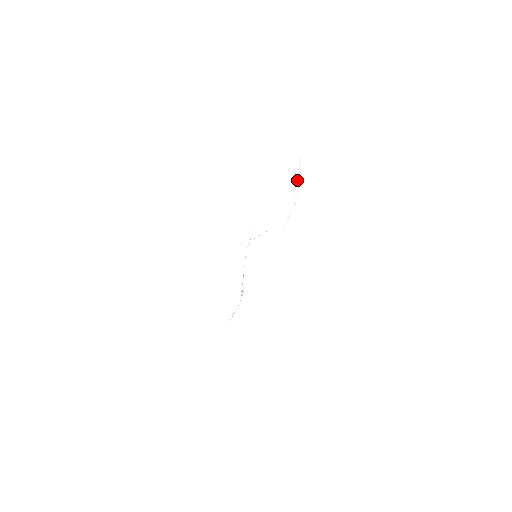
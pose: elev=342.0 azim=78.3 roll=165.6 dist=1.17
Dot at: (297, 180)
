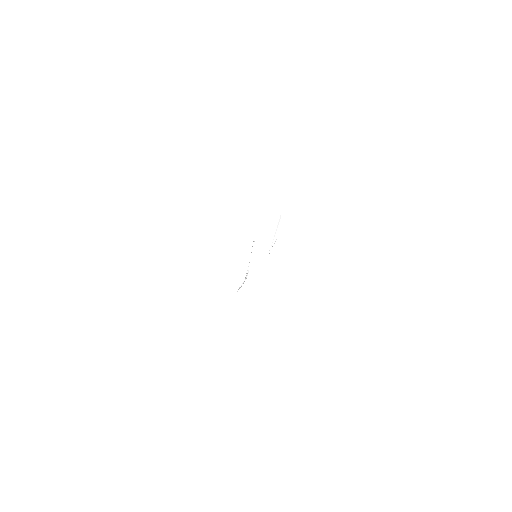
Dot at: (278, 228)
